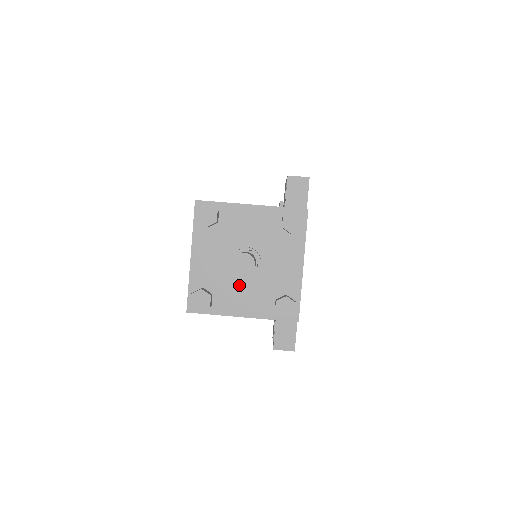
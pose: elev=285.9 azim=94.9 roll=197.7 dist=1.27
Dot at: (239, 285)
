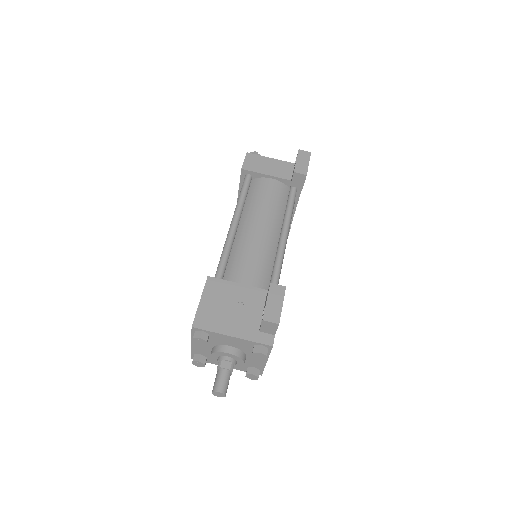
Dot at: occluded
